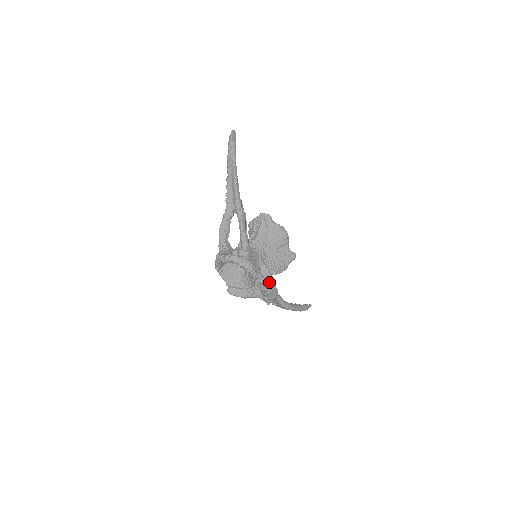
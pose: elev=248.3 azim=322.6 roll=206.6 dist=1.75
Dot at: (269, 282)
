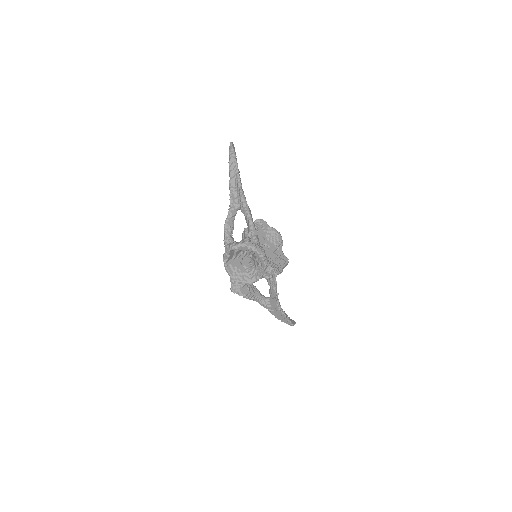
Dot at: occluded
